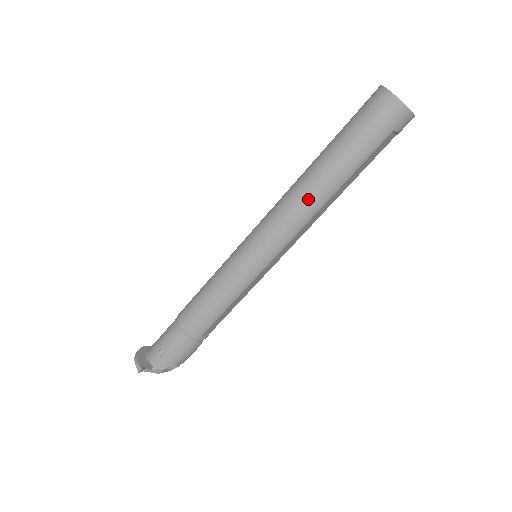
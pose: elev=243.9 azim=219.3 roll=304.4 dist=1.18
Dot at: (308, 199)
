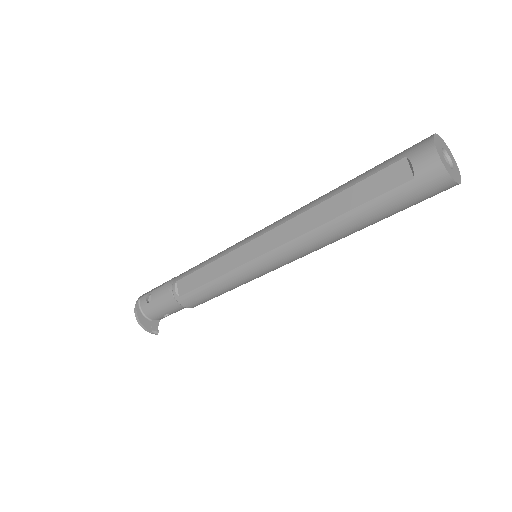
Dot at: occluded
